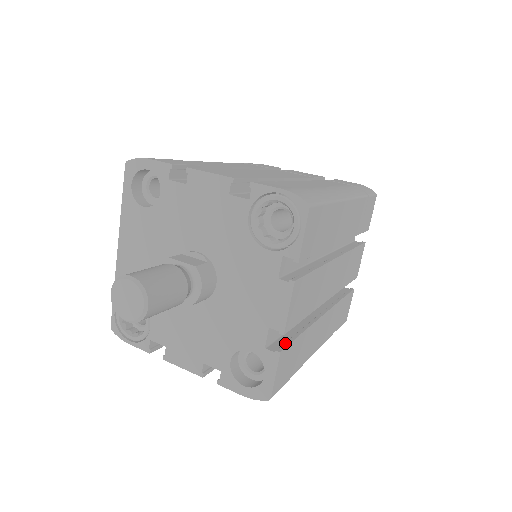
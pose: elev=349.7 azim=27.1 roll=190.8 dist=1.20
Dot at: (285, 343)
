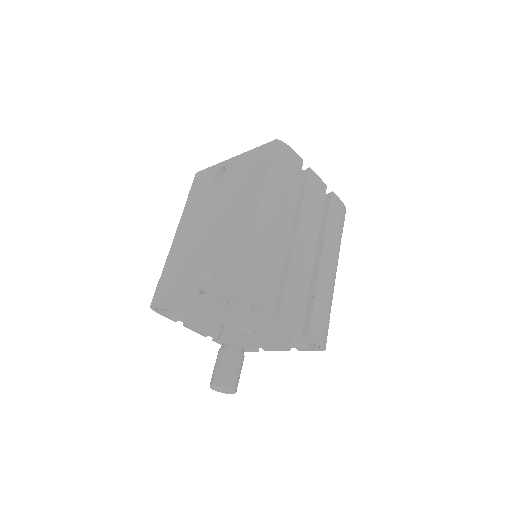
Dot at: occluded
